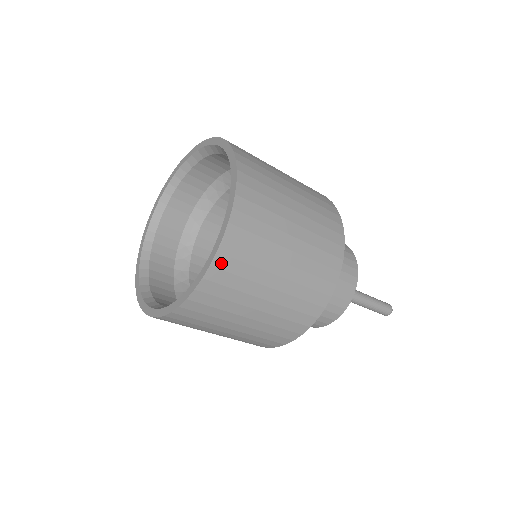
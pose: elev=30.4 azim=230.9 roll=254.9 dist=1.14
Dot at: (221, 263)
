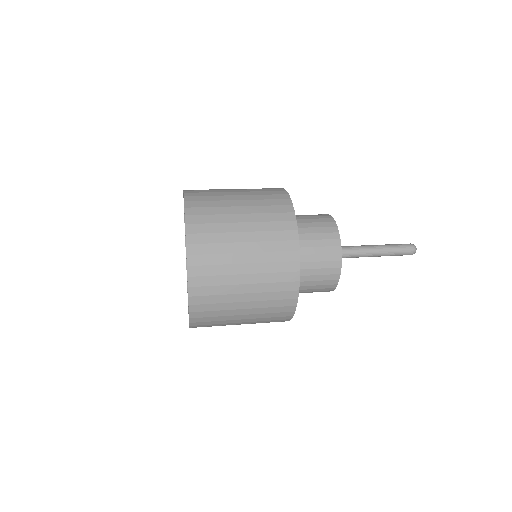
Dot at: (195, 301)
